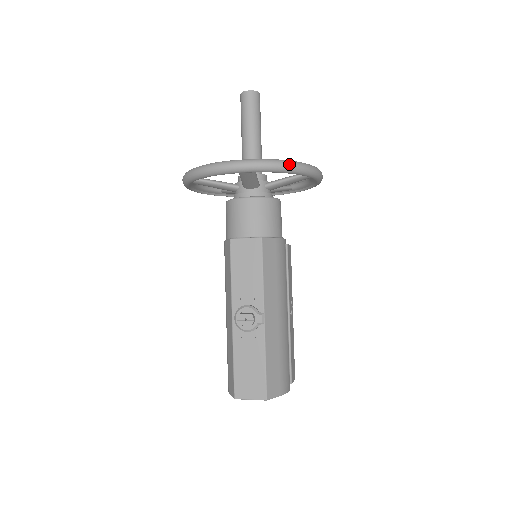
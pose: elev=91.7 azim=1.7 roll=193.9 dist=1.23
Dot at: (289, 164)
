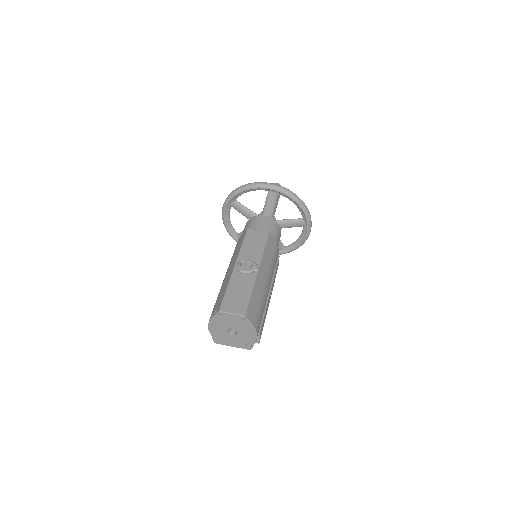
Dot at: occluded
